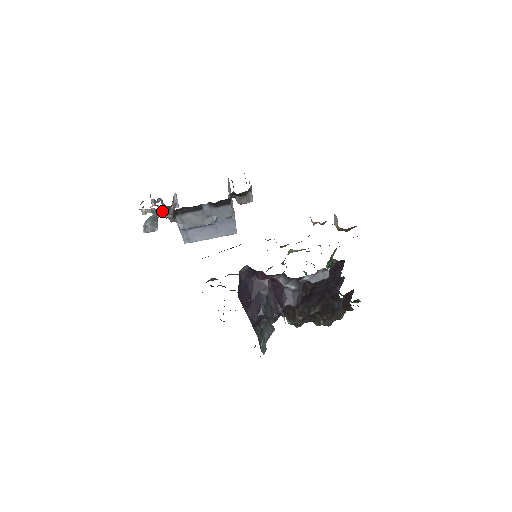
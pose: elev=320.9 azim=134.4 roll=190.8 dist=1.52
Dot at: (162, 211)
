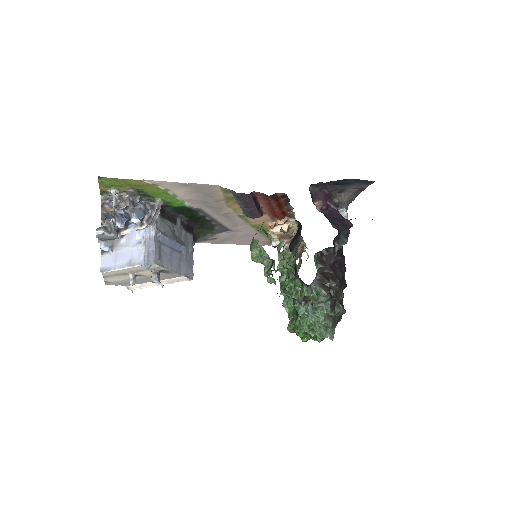
Dot at: (137, 208)
